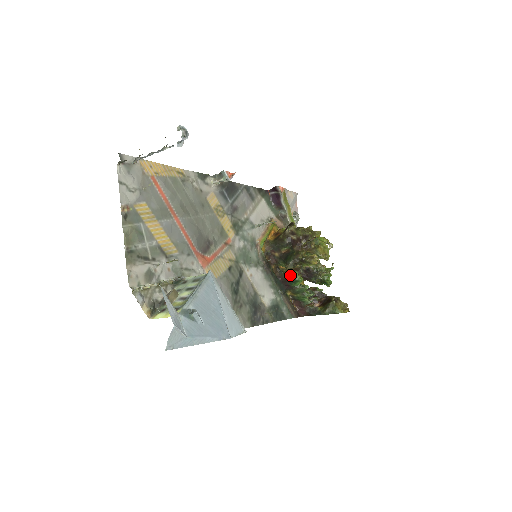
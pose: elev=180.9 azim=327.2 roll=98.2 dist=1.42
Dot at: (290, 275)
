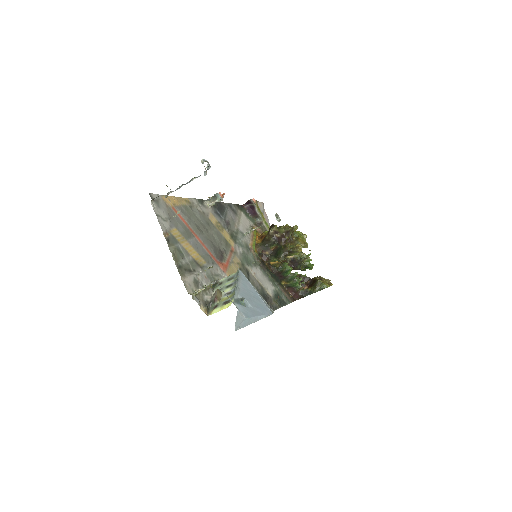
Dot at: (282, 267)
